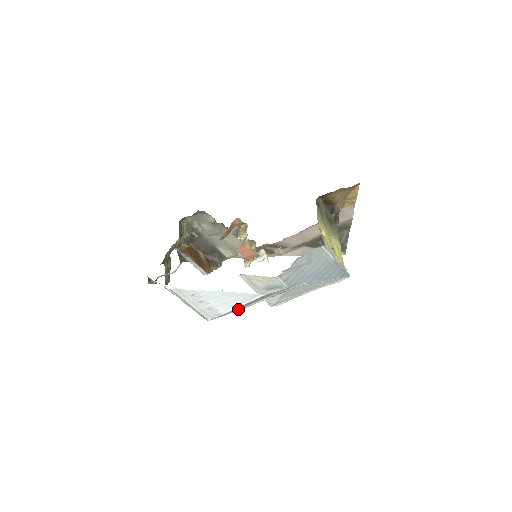
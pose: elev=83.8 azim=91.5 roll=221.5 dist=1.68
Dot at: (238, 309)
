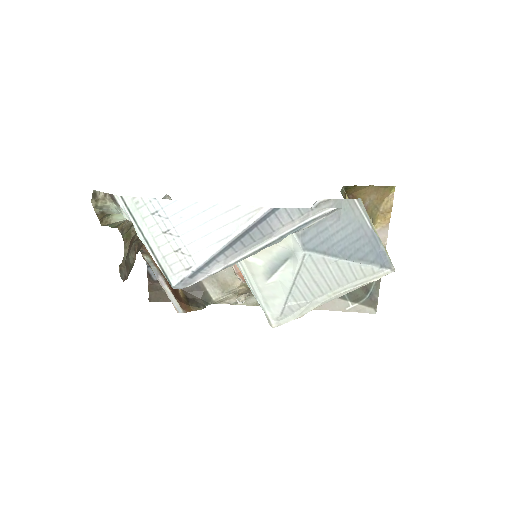
Dot at: (223, 263)
